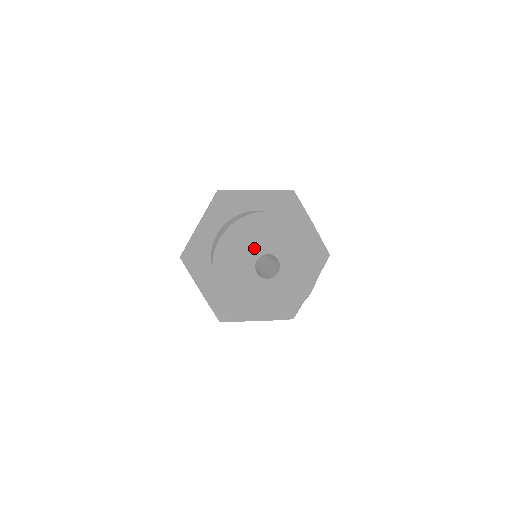
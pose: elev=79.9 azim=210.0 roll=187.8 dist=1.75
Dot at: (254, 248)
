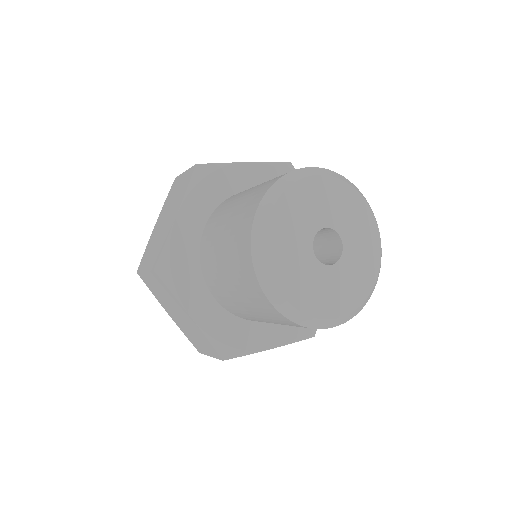
Dot at: (335, 214)
